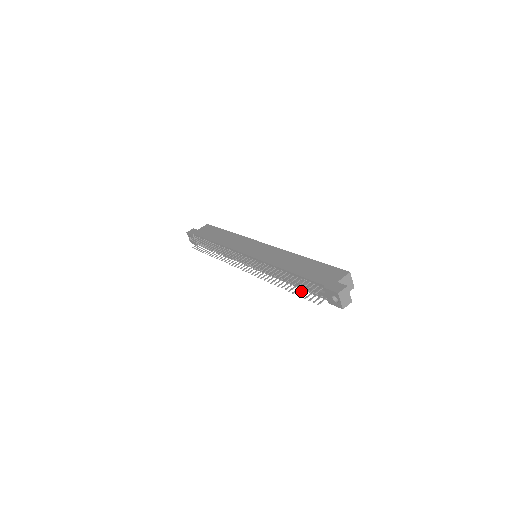
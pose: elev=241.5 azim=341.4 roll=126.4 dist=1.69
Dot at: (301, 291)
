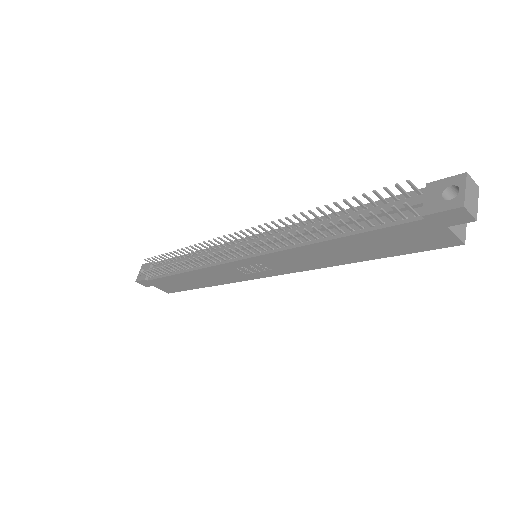
Dot at: occluded
